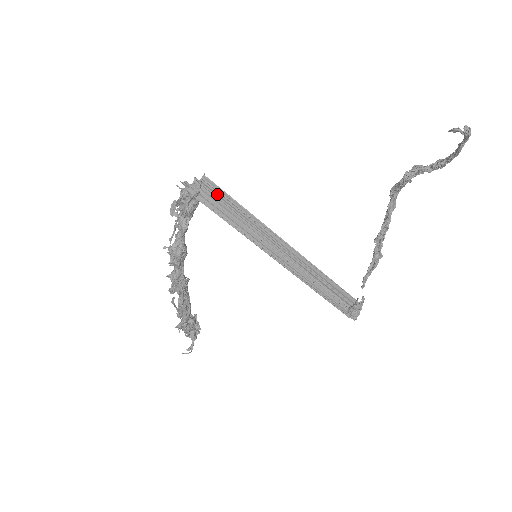
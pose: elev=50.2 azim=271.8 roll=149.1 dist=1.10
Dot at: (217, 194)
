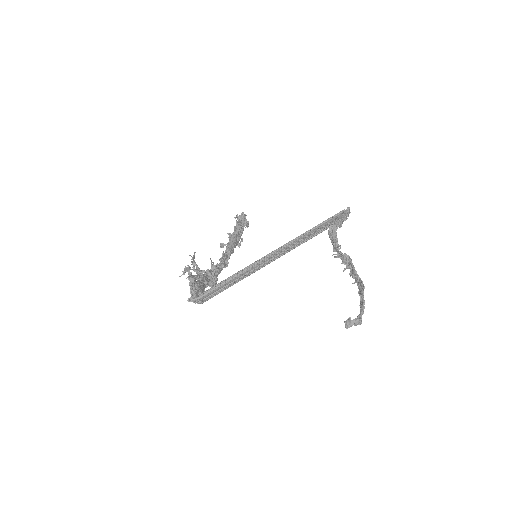
Dot at: (211, 290)
